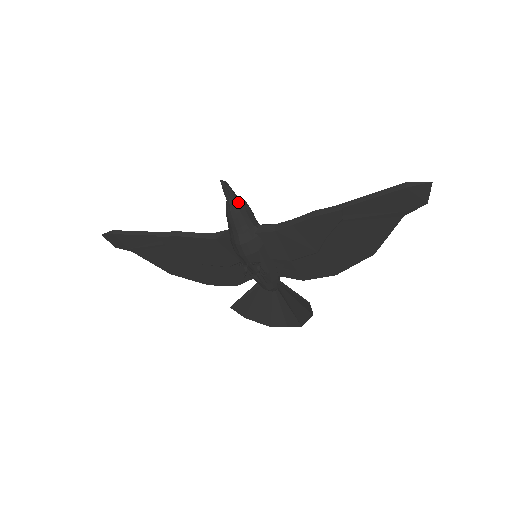
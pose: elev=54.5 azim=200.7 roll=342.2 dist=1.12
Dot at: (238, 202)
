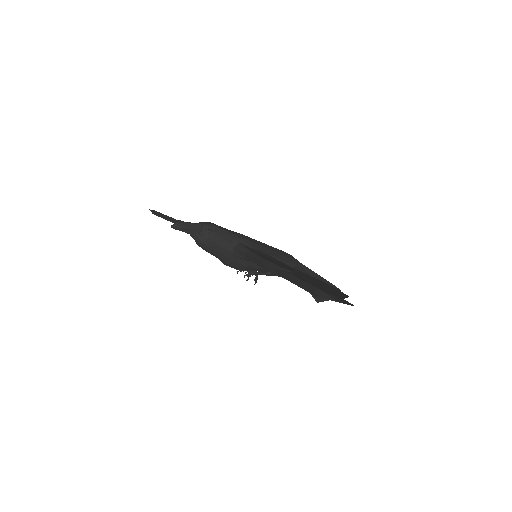
Dot at: (201, 236)
